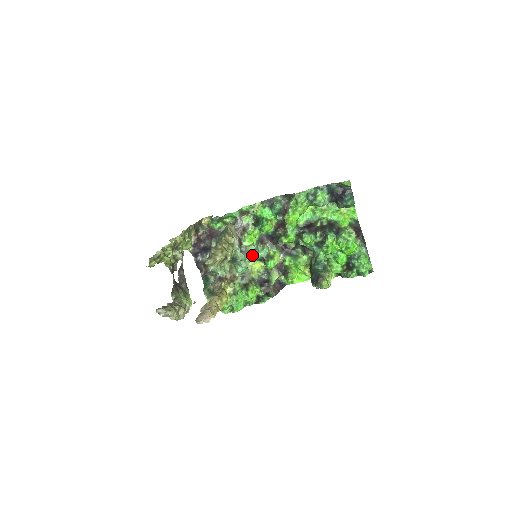
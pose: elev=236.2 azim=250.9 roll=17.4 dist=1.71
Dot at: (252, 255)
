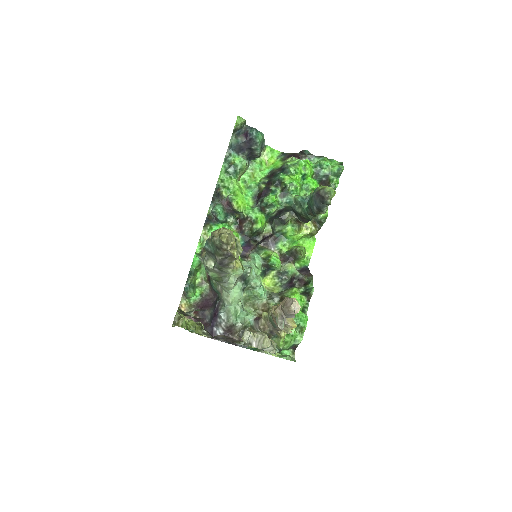
Dot at: occluded
